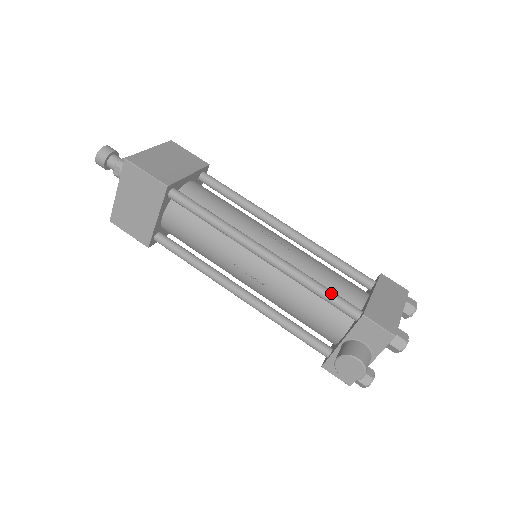
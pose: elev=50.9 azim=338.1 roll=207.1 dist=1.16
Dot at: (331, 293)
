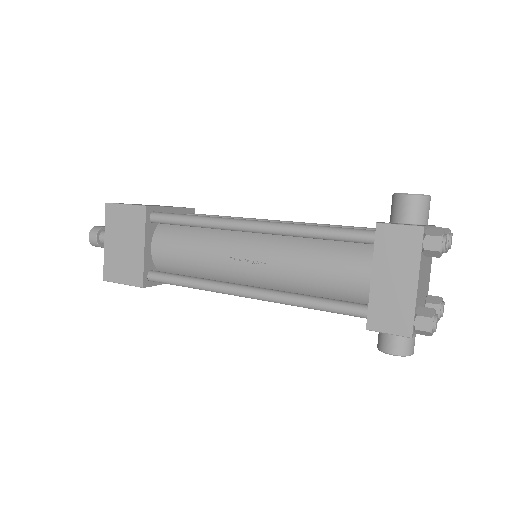
Dot at: (327, 308)
